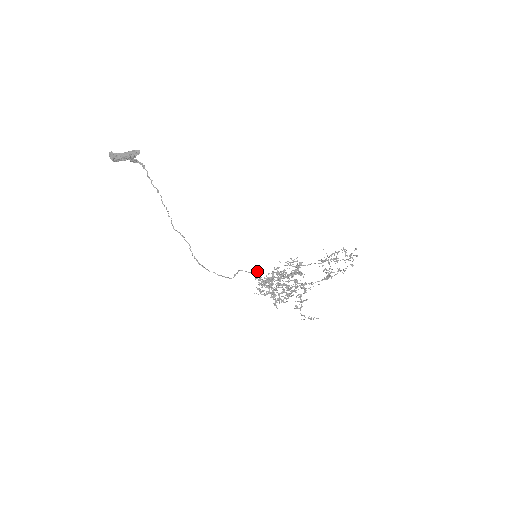
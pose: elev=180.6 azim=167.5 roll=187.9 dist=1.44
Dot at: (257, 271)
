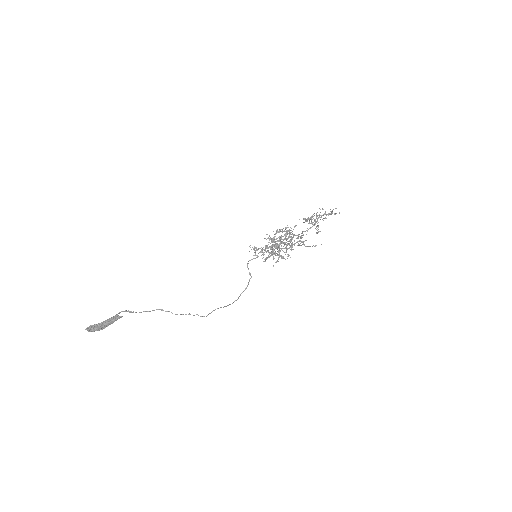
Dot at: occluded
